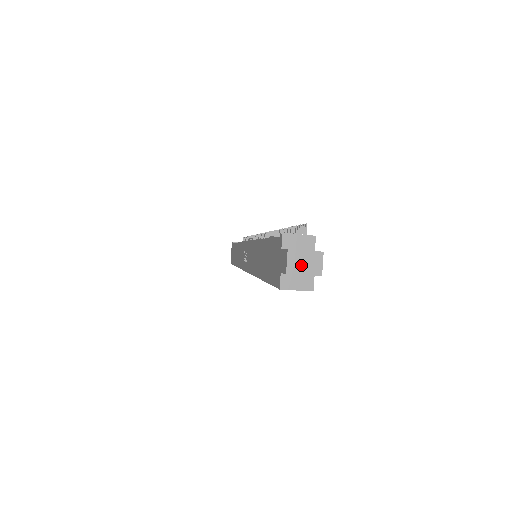
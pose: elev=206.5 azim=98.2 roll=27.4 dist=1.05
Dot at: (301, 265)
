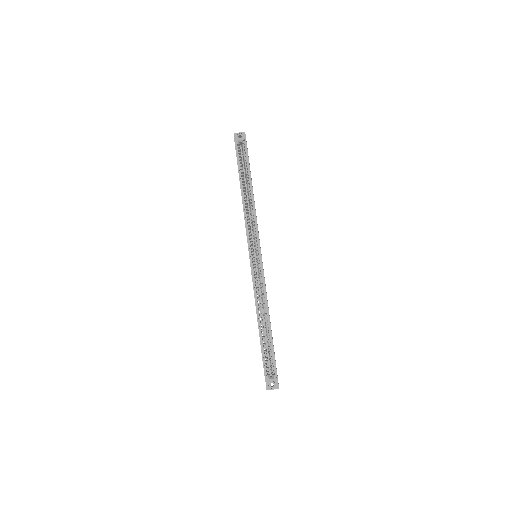
Dot at: (238, 134)
